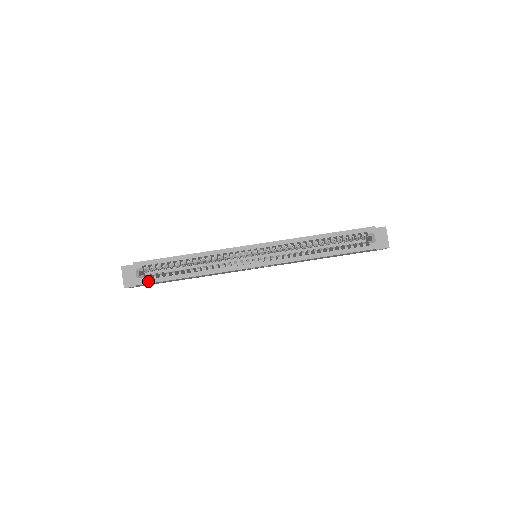
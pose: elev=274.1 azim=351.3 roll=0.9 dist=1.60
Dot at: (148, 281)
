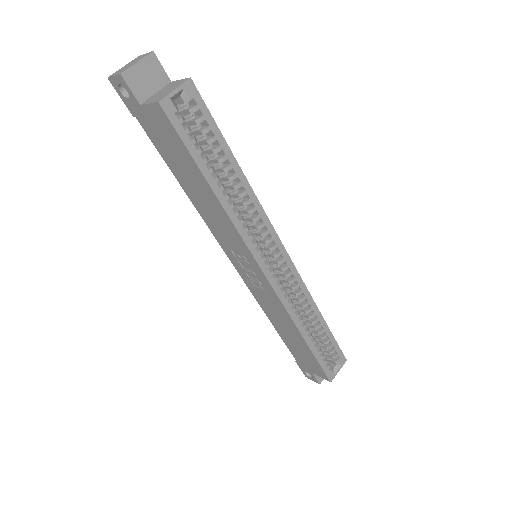
Dot at: (176, 122)
